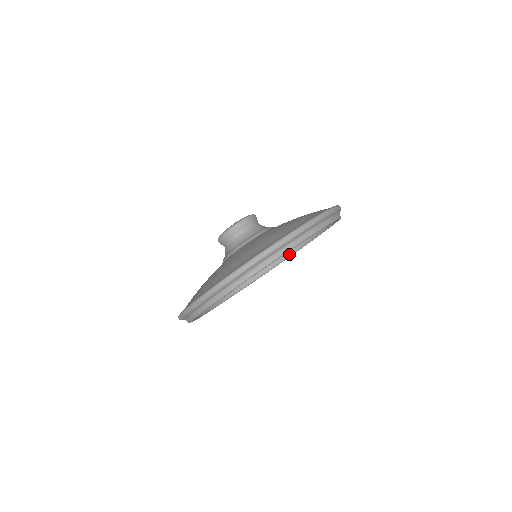
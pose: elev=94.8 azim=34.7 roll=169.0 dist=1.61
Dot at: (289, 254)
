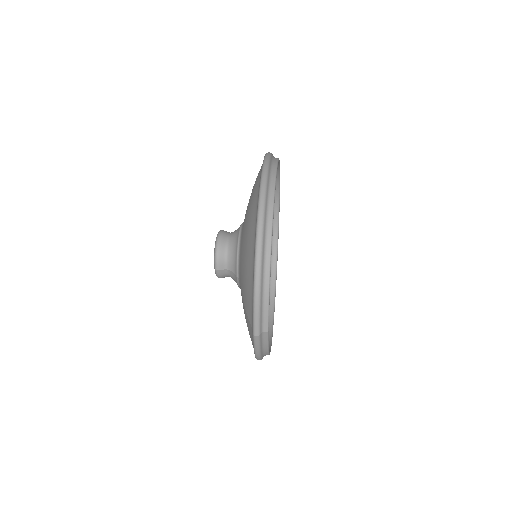
Dot at: (274, 276)
